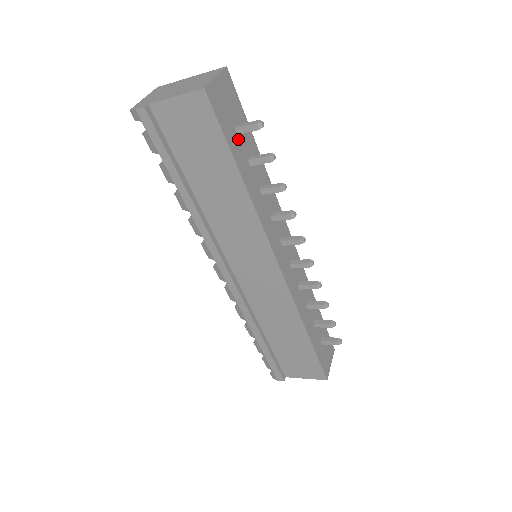
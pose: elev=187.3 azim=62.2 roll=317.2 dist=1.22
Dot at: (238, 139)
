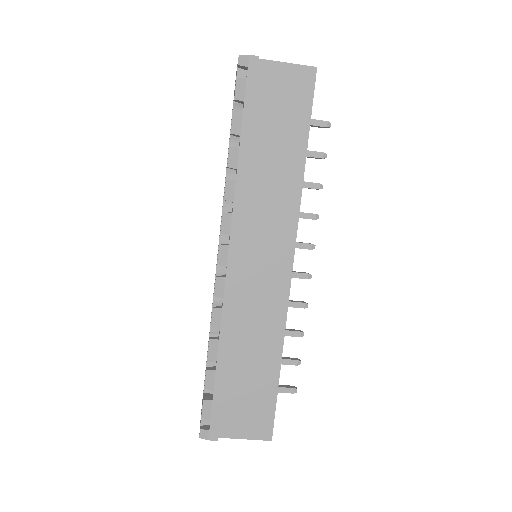
Dot at: occluded
